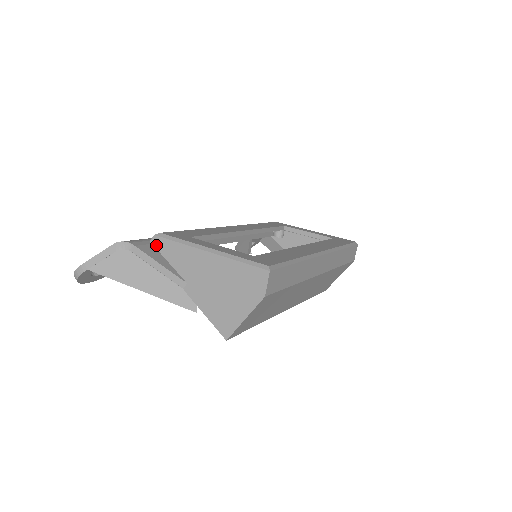
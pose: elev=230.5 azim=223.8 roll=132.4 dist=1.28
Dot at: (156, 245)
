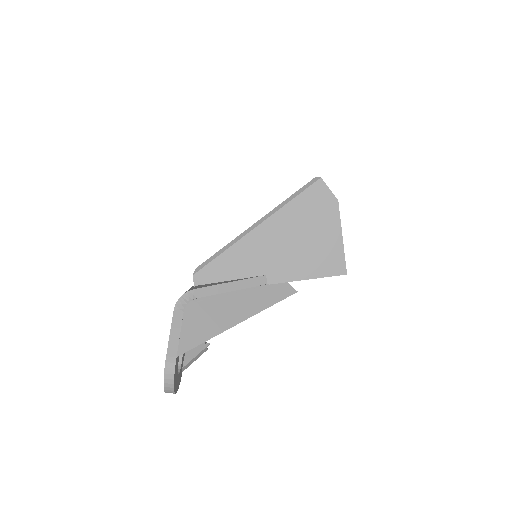
Dot at: (204, 281)
